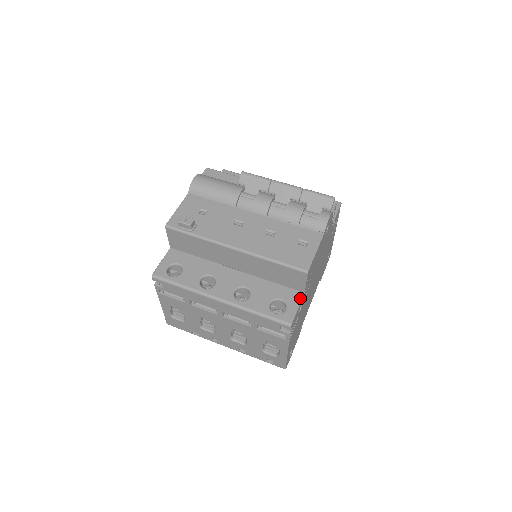
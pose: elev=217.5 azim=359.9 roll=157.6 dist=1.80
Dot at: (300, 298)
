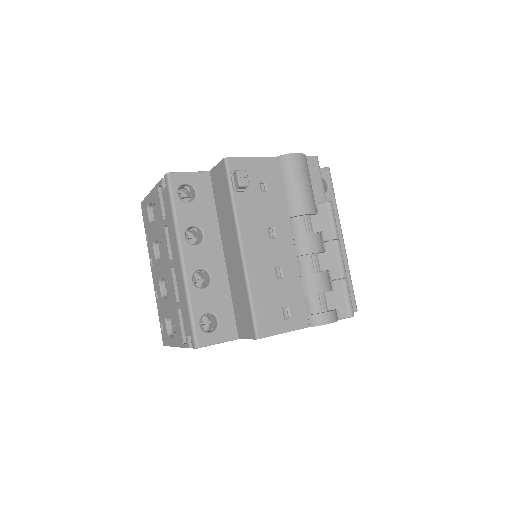
Dot at: (231, 338)
